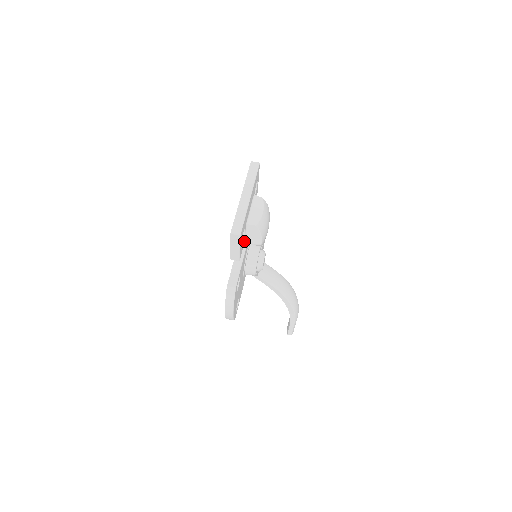
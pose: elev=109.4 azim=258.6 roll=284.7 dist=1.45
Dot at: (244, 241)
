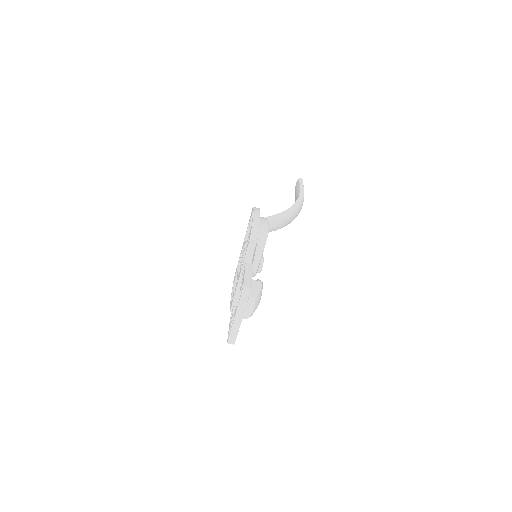
Dot at: occluded
